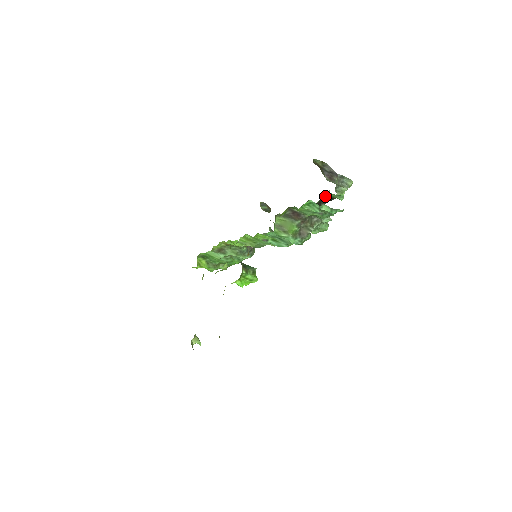
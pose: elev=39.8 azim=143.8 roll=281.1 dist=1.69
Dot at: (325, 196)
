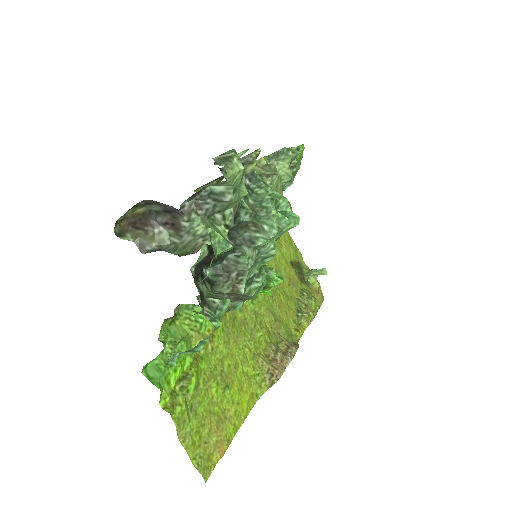
Dot at: (199, 259)
